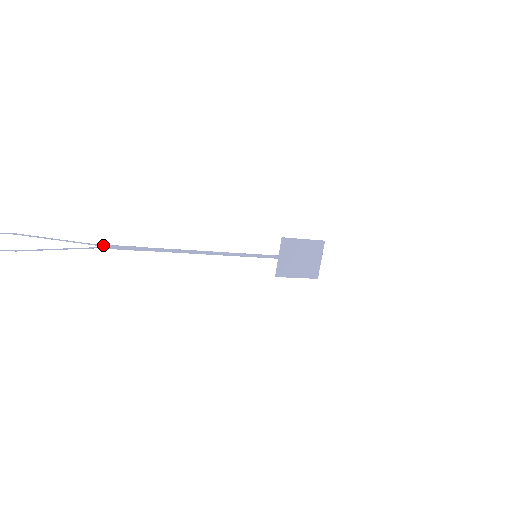
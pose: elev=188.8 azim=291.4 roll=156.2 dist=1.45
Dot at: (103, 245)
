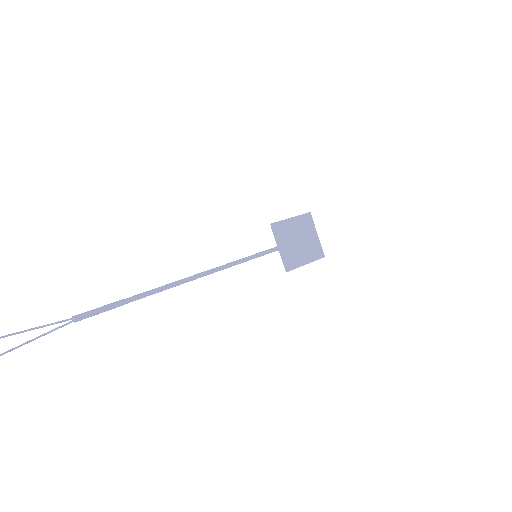
Dot at: (71, 318)
